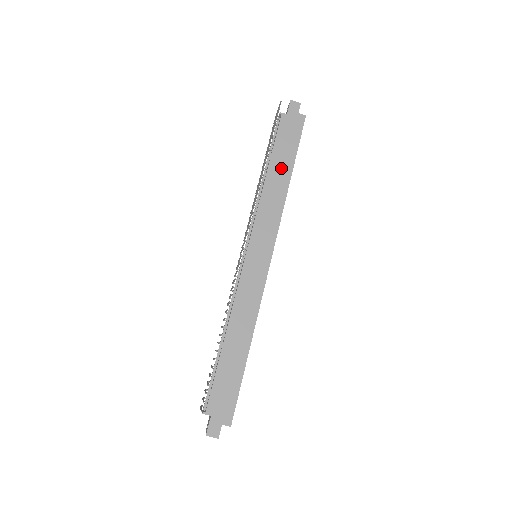
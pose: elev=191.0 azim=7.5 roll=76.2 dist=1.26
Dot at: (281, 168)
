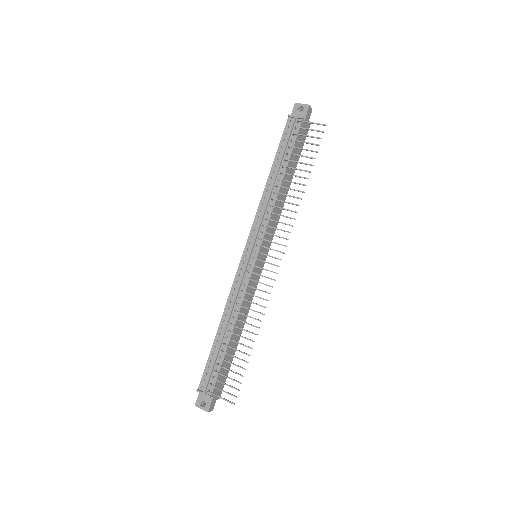
Dot at: (289, 175)
